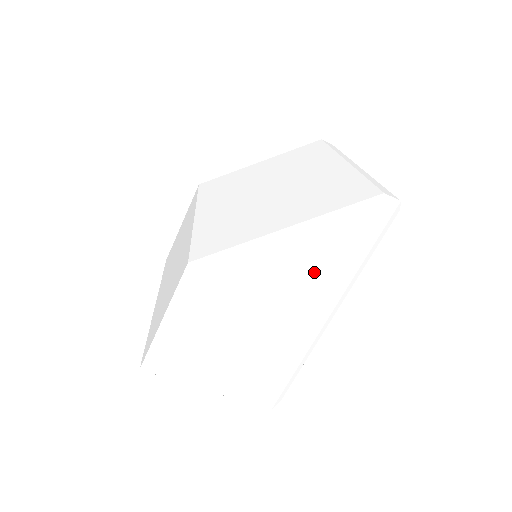
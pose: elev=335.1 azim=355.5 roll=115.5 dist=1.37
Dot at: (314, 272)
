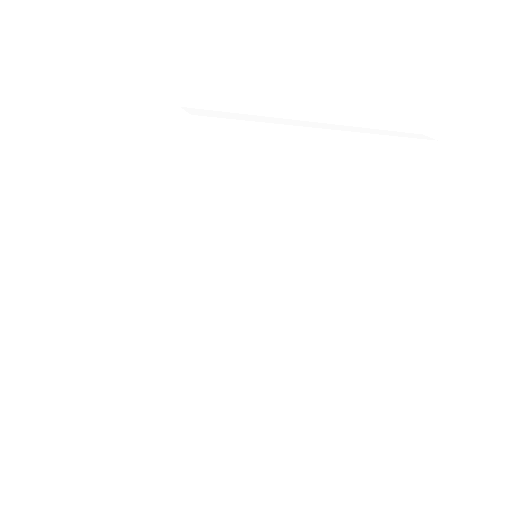
Dot at: (151, 222)
